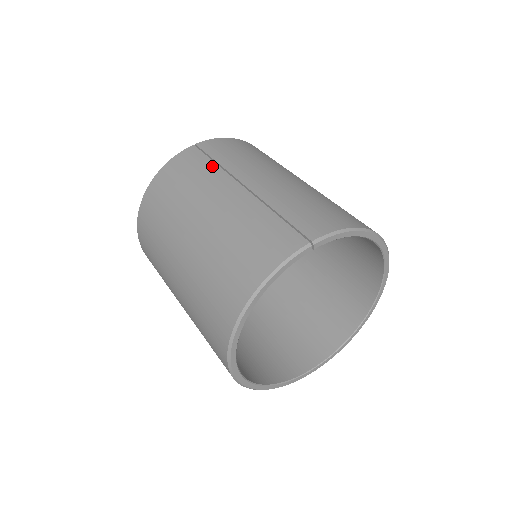
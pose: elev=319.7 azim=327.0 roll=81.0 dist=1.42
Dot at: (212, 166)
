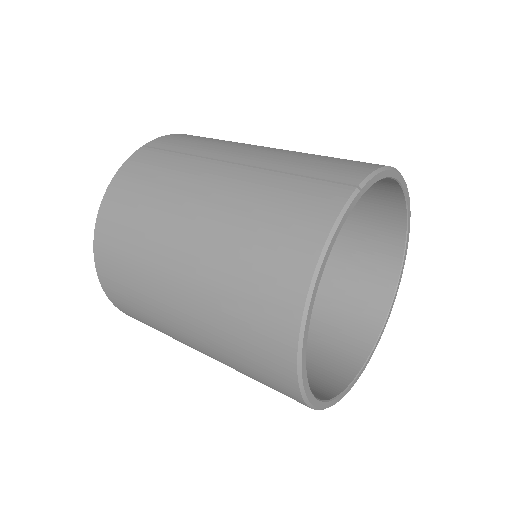
Dot at: (180, 157)
